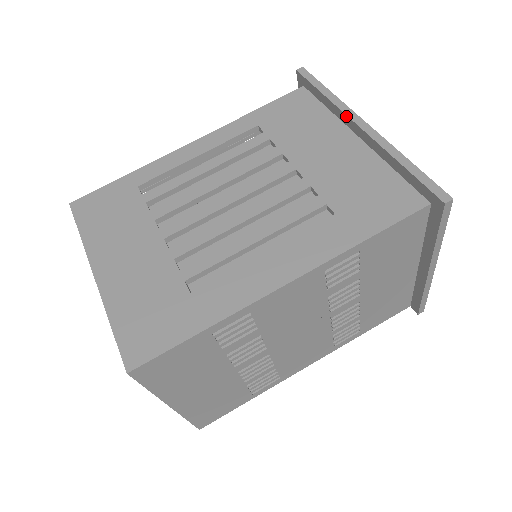
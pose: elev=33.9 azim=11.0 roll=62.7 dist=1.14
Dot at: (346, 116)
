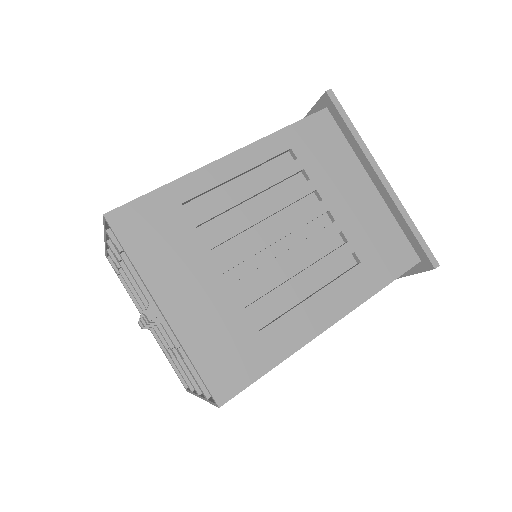
Dot at: (370, 165)
